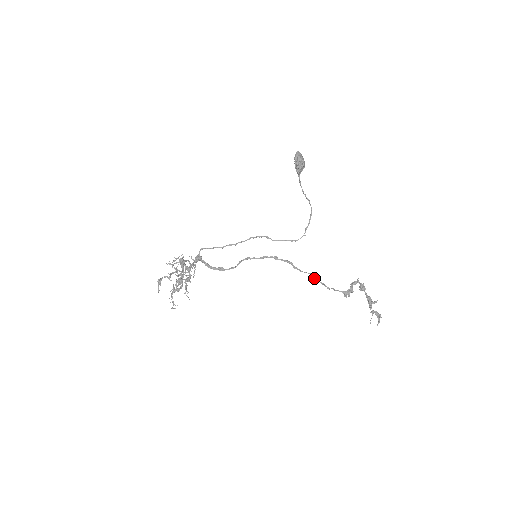
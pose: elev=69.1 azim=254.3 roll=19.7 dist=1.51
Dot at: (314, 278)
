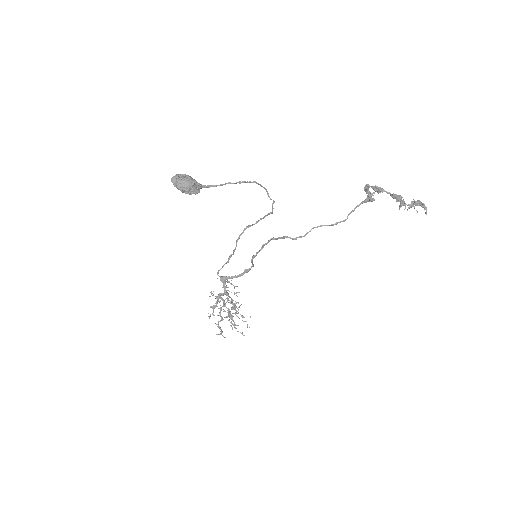
Dot at: occluded
